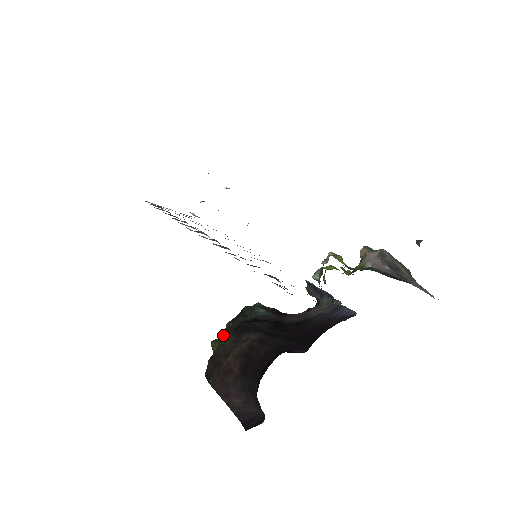
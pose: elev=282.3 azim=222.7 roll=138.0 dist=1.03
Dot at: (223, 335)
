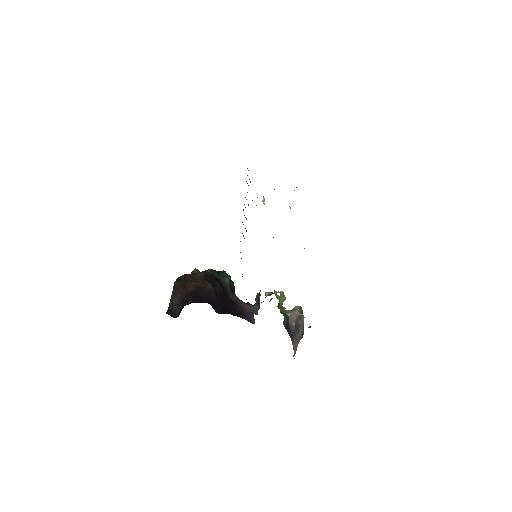
Dot at: (202, 271)
